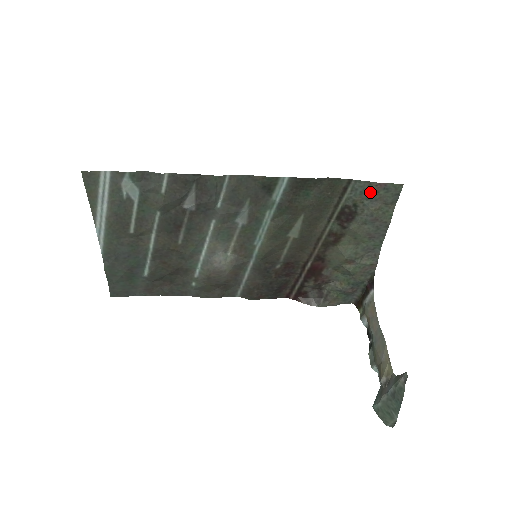
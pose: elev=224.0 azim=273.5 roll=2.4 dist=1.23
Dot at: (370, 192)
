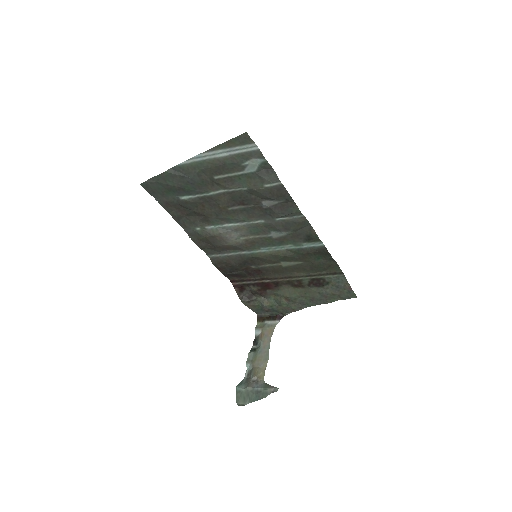
Dot at: (342, 286)
